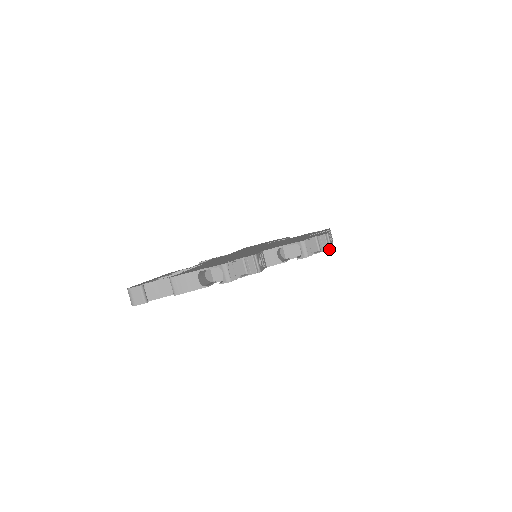
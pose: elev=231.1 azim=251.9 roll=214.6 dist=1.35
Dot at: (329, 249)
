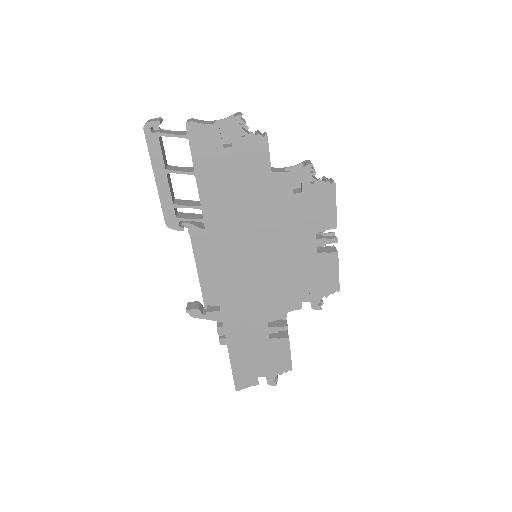
Dot at: (332, 183)
